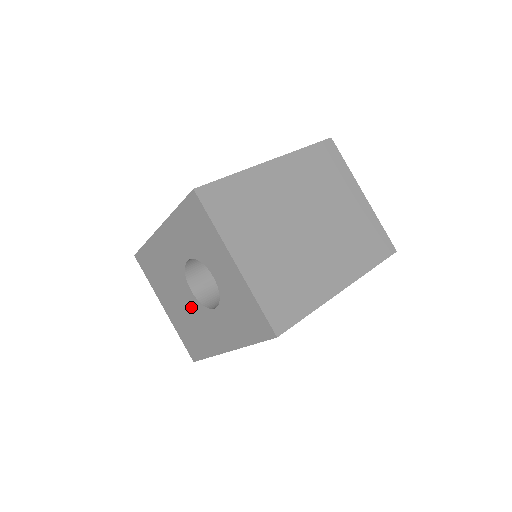
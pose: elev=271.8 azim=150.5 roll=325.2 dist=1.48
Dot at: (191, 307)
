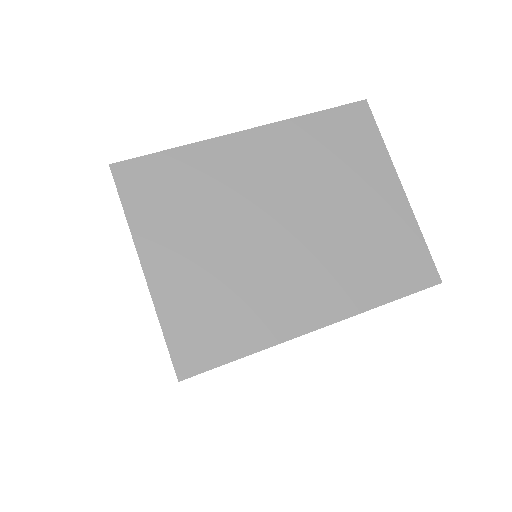
Dot at: occluded
